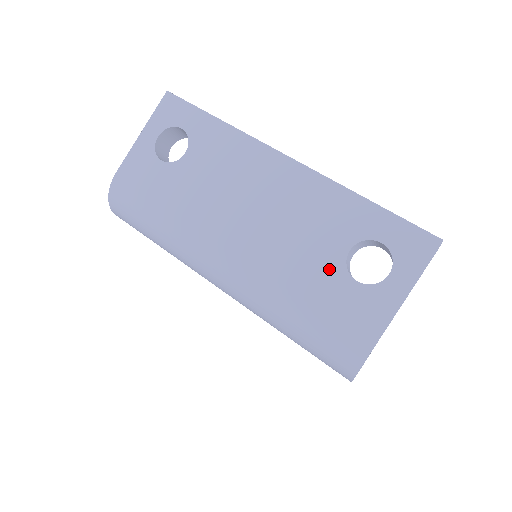
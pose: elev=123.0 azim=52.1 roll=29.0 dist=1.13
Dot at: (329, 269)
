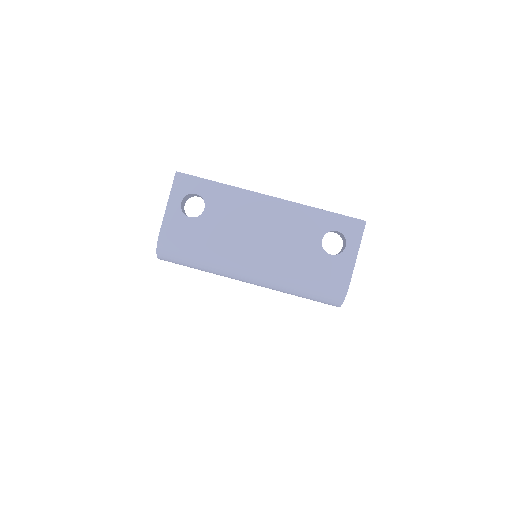
Dot at: (315, 253)
